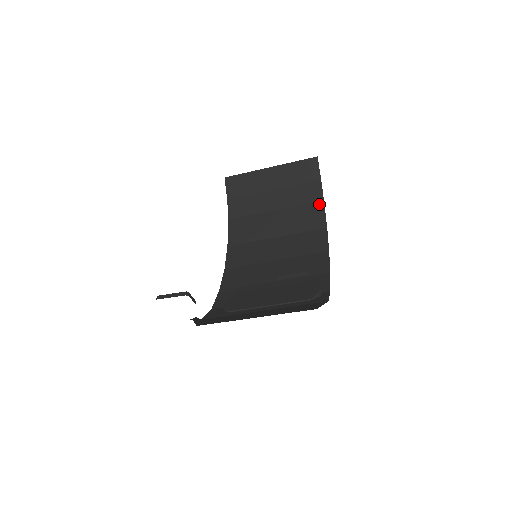
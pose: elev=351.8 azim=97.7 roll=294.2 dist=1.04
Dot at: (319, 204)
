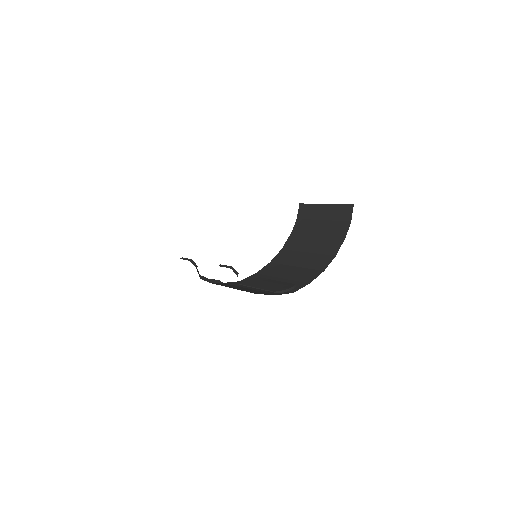
Dot at: (342, 238)
